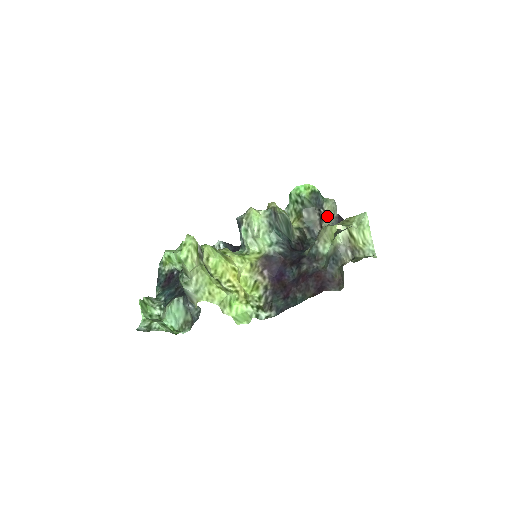
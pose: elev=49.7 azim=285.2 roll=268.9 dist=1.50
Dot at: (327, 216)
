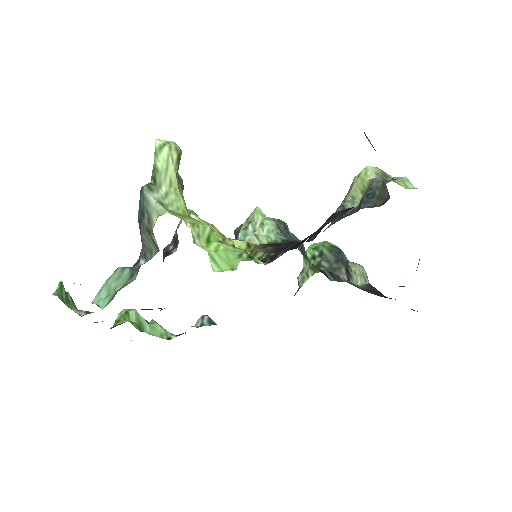
Dot at: (356, 280)
